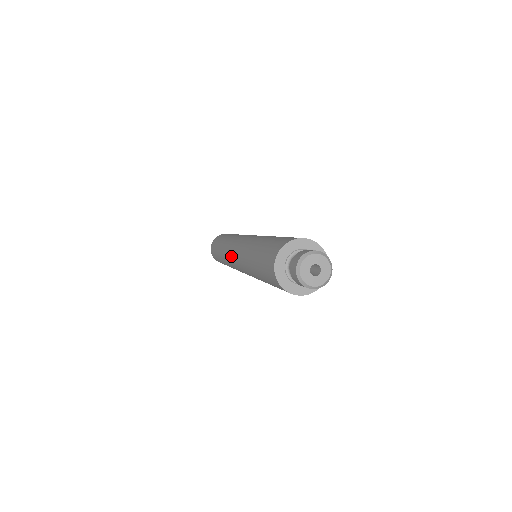
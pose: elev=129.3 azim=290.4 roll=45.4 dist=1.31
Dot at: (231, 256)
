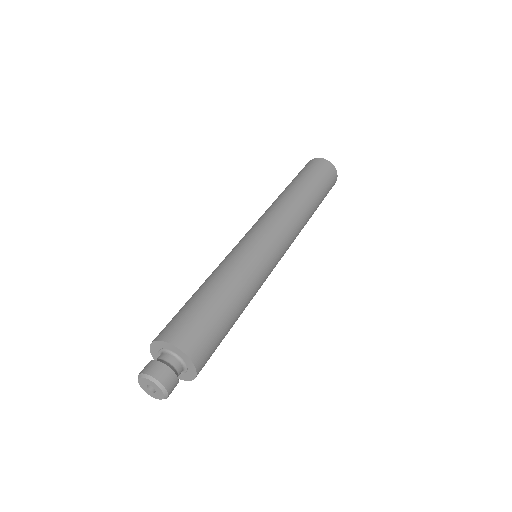
Dot at: (251, 228)
